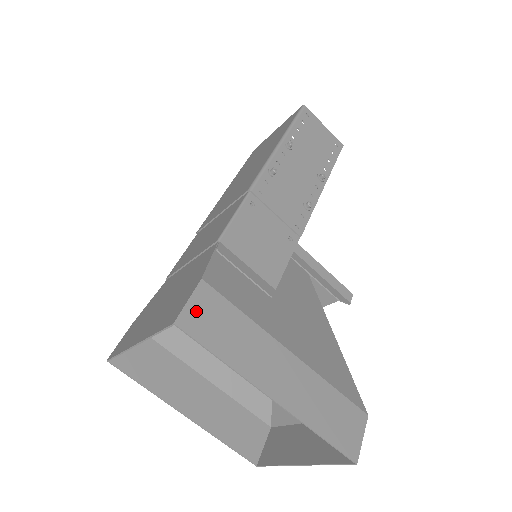
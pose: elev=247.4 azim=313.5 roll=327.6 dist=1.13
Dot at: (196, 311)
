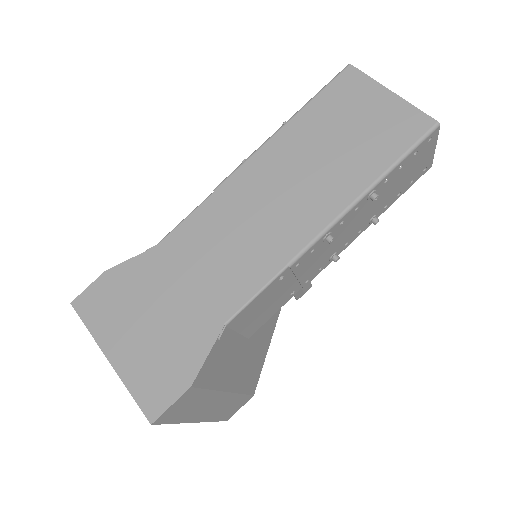
Dot at: (173, 409)
